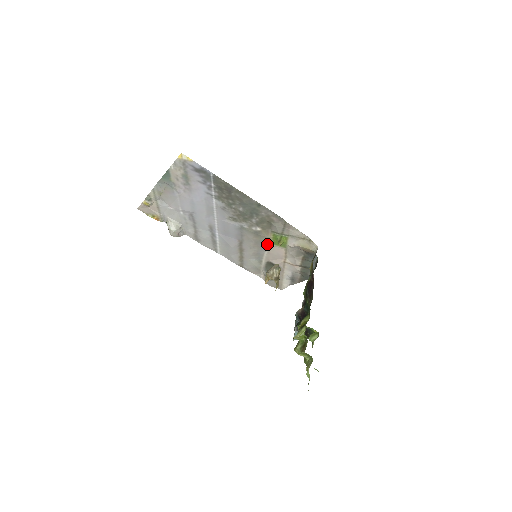
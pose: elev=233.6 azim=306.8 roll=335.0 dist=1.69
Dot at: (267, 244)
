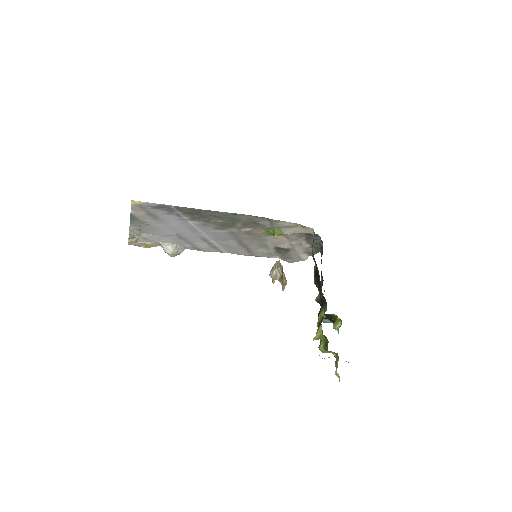
Dot at: (265, 237)
